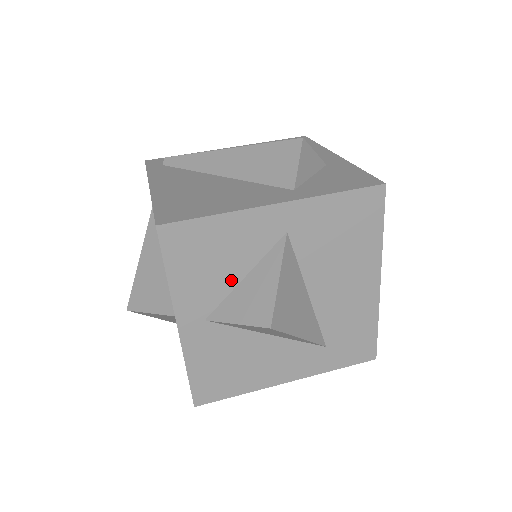
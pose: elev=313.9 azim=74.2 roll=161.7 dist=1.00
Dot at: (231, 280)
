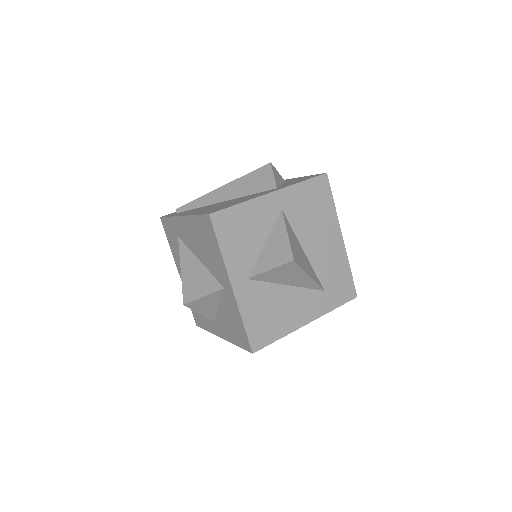
Dot at: (257, 247)
